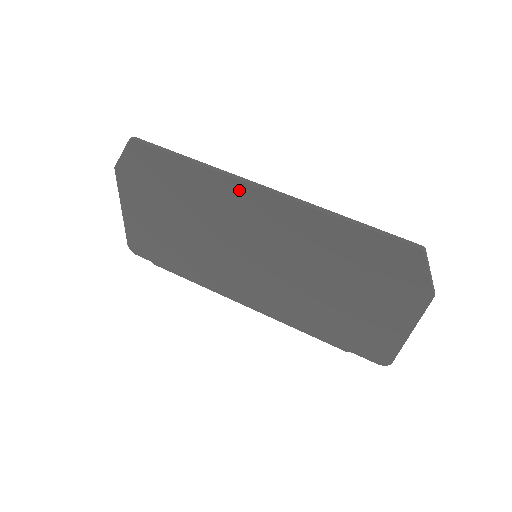
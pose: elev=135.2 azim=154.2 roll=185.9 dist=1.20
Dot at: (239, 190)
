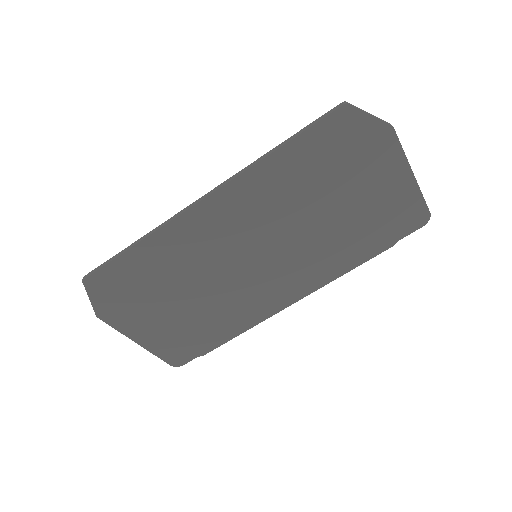
Dot at: (189, 222)
